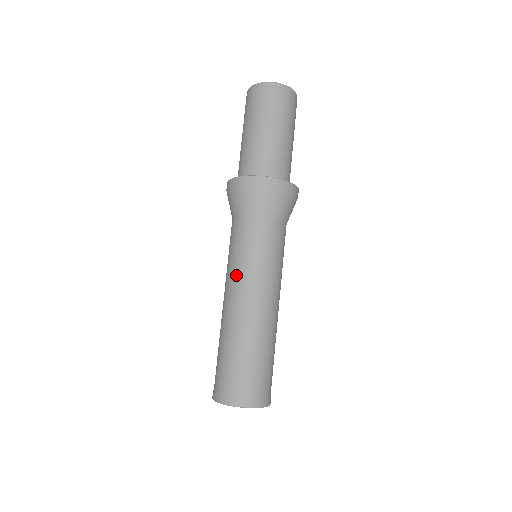
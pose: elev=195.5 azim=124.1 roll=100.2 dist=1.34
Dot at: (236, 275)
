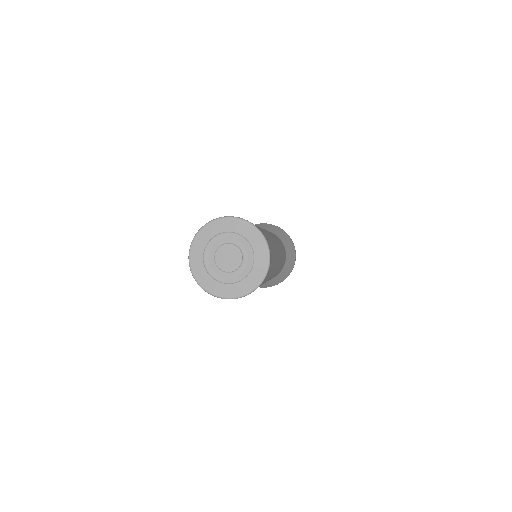
Dot at: occluded
